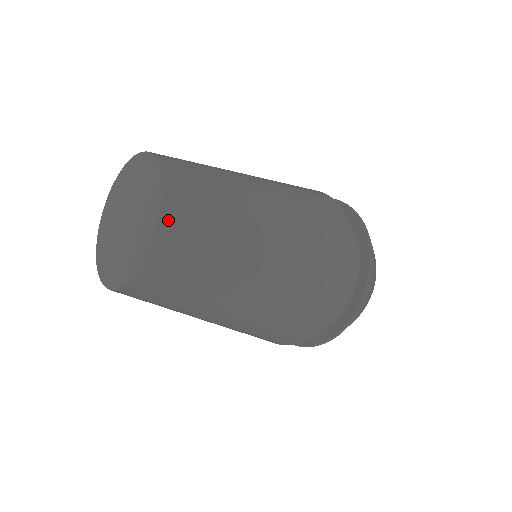
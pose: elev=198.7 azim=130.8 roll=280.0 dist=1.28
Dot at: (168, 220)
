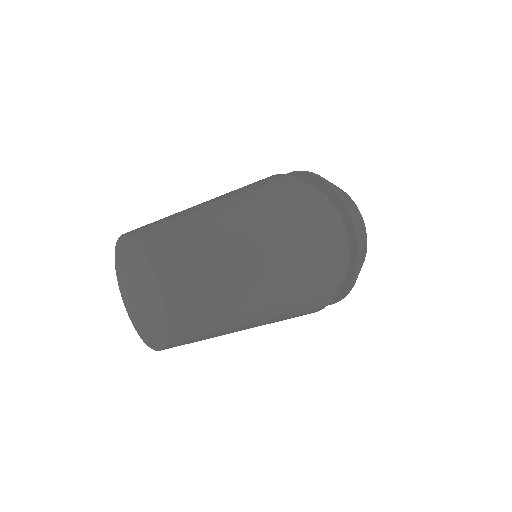
Dot at: (173, 302)
